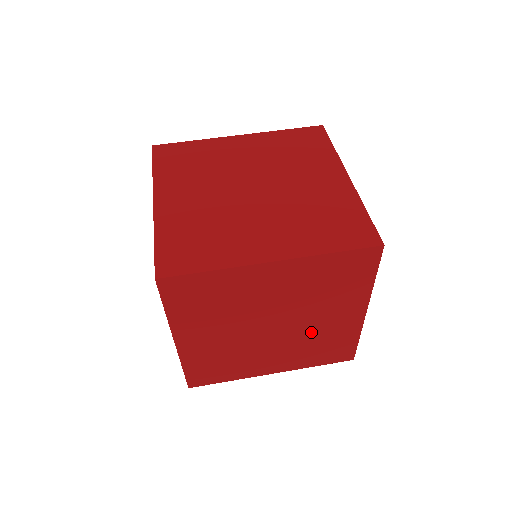
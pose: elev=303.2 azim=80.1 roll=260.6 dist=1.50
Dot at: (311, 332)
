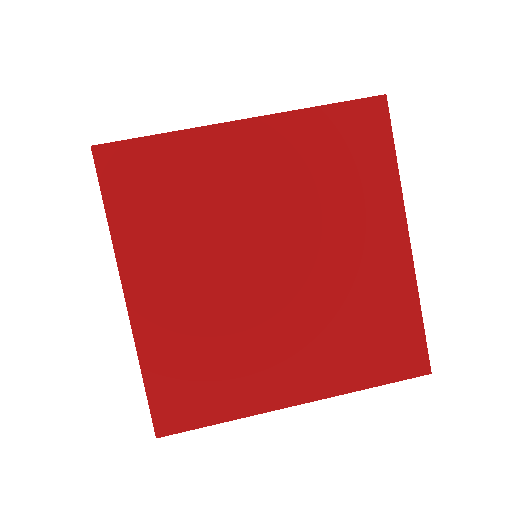
Dot at: (336, 286)
